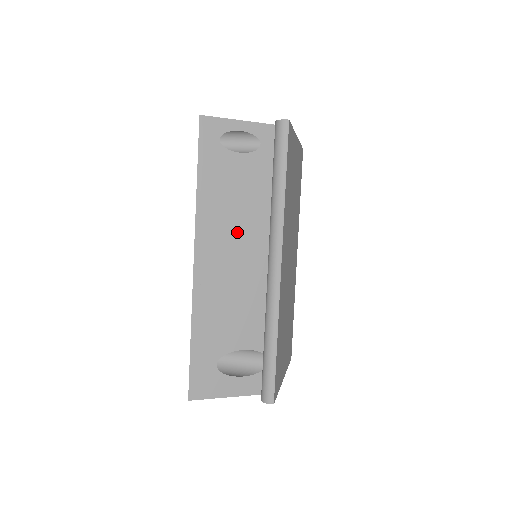
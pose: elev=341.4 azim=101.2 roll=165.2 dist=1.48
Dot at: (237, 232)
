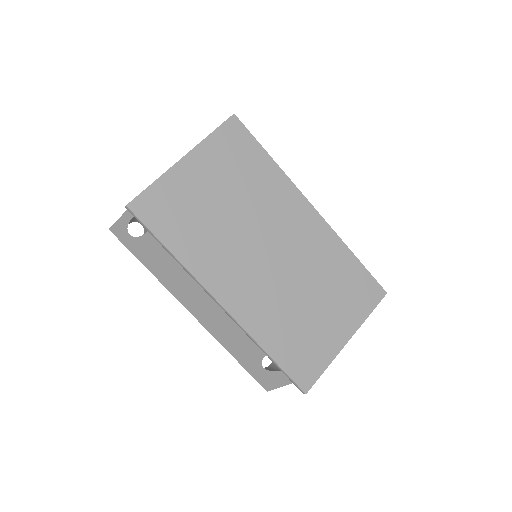
Dot at: (194, 283)
